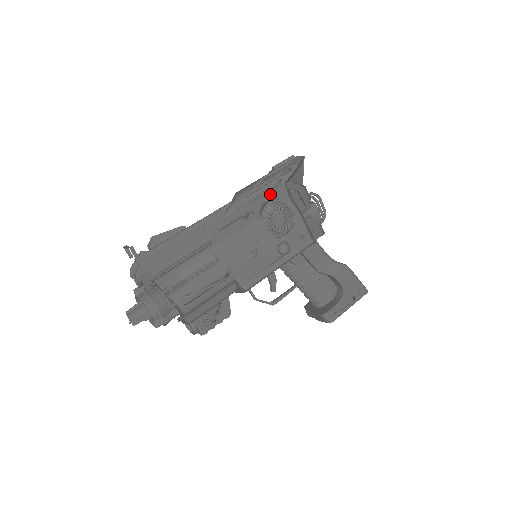
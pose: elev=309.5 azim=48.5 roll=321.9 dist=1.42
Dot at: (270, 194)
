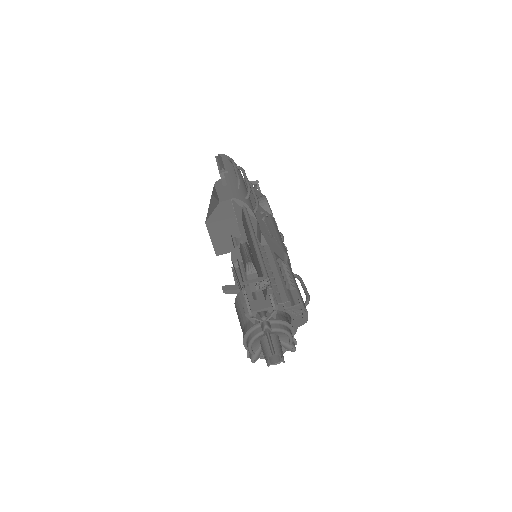
Dot at: (250, 193)
